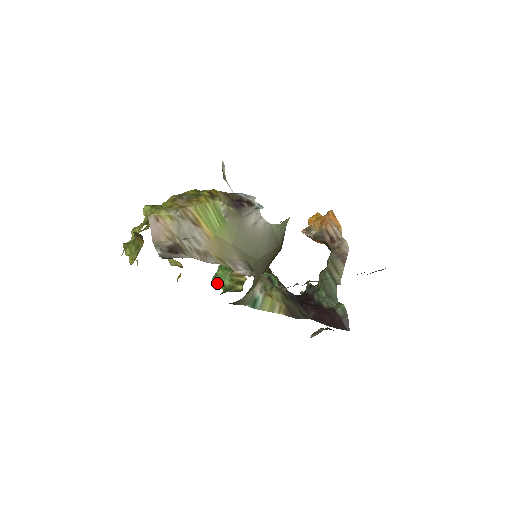
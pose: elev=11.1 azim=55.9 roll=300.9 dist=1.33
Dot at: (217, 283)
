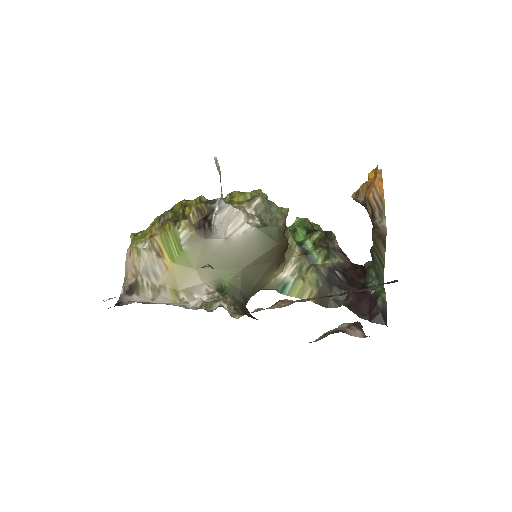
Dot at: occluded
